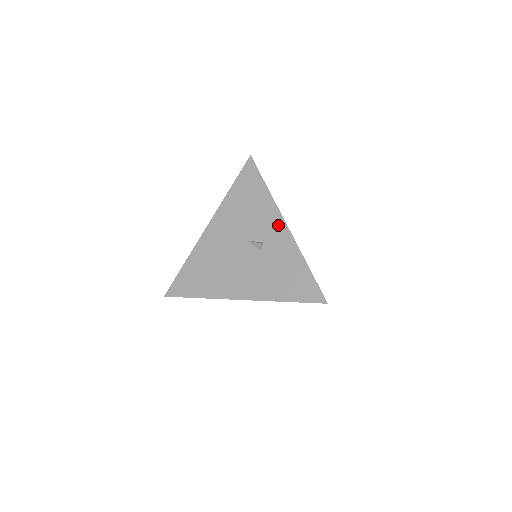
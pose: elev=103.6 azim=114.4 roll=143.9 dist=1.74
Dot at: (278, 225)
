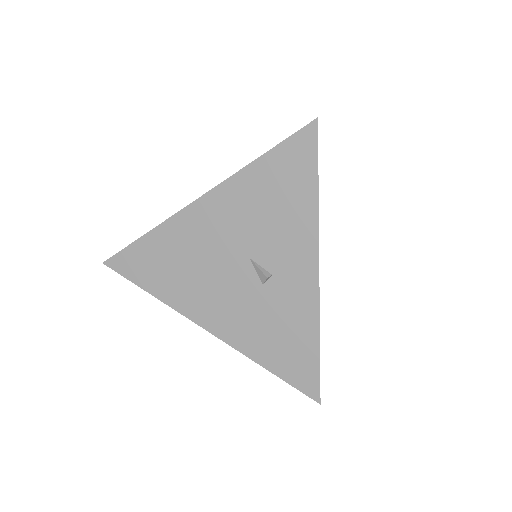
Dot at: (306, 264)
